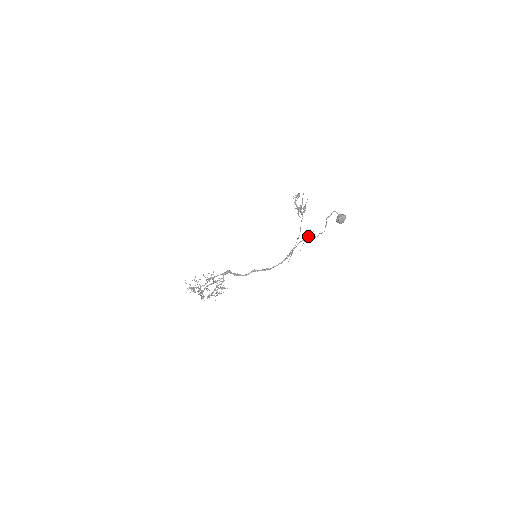
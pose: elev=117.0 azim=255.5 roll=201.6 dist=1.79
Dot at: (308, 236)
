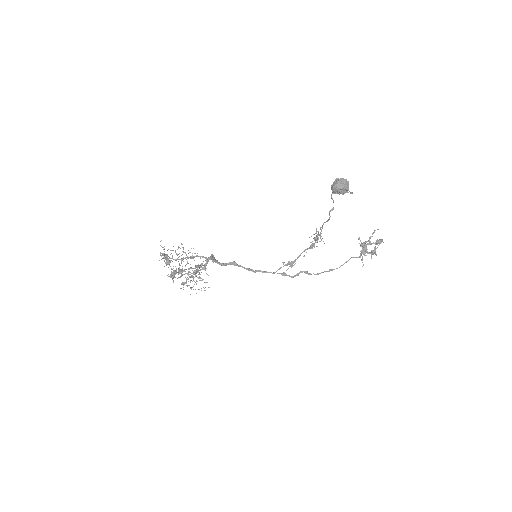
Dot at: occluded
